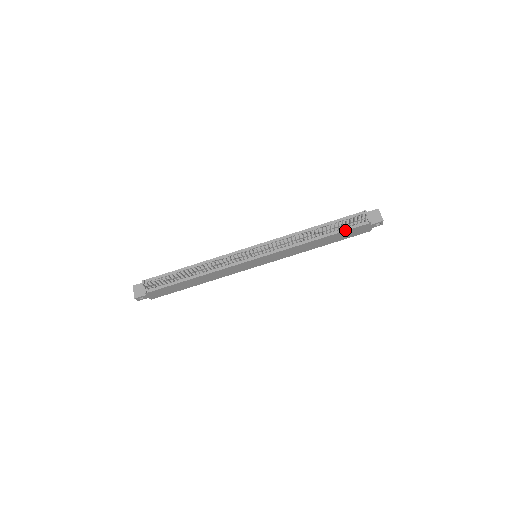
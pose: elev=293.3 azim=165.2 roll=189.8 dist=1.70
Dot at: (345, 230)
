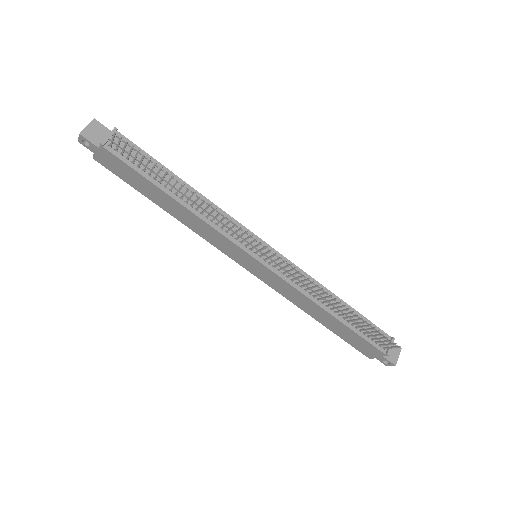
Dot at: (361, 335)
